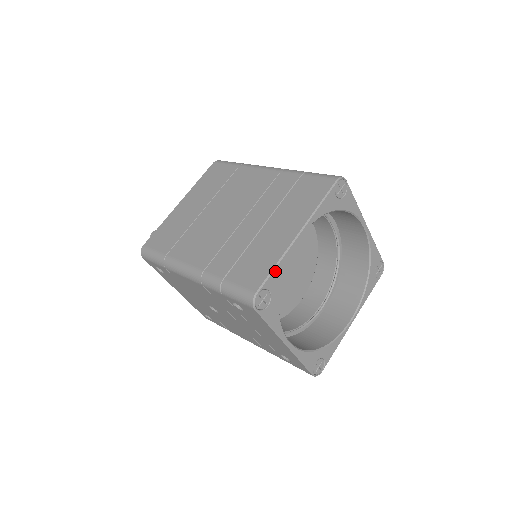
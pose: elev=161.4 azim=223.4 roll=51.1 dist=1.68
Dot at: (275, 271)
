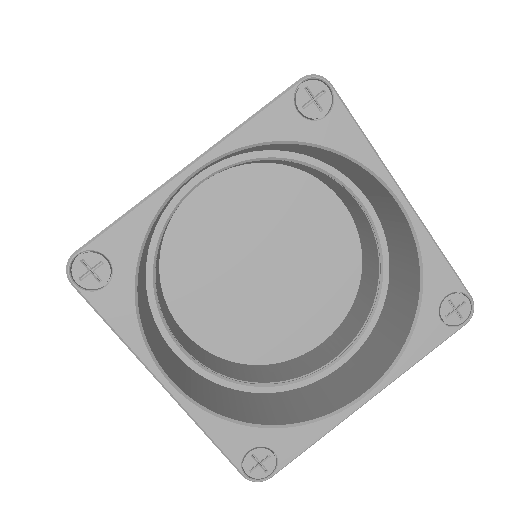
Dot at: (122, 224)
